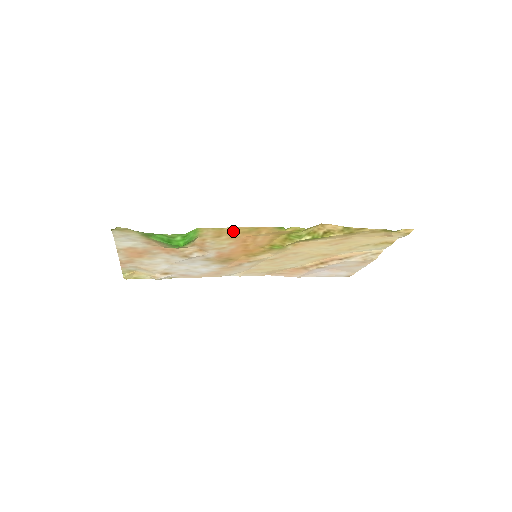
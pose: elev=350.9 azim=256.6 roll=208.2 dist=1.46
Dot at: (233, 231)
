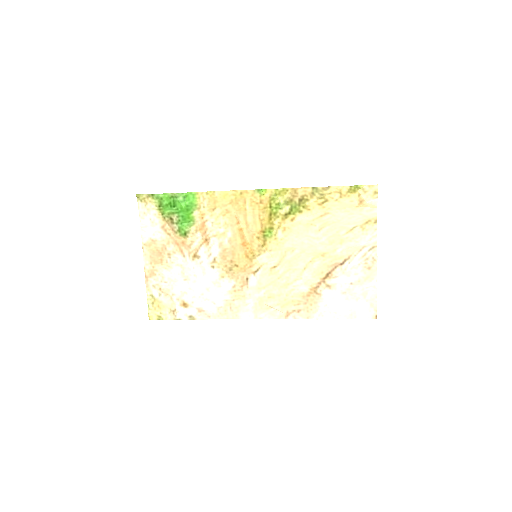
Dot at: (223, 199)
